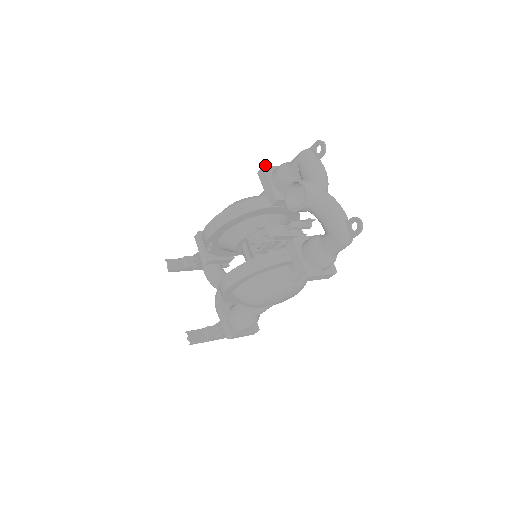
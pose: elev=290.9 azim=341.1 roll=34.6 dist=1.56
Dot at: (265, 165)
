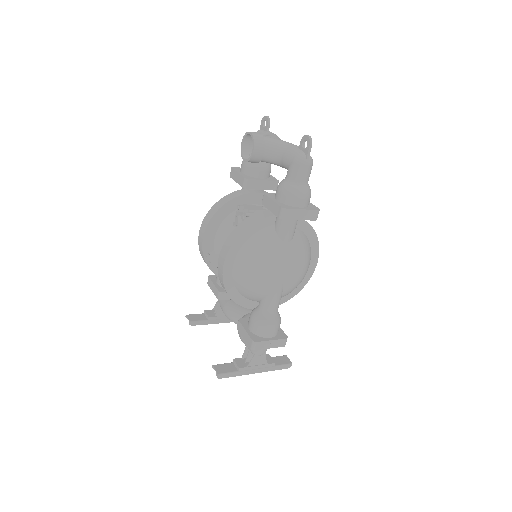
Dot at: (233, 167)
